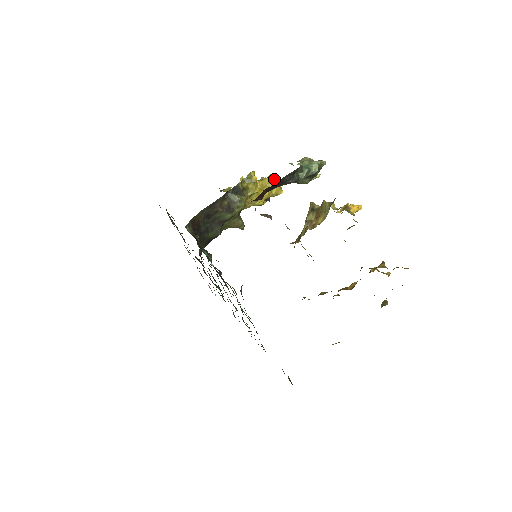
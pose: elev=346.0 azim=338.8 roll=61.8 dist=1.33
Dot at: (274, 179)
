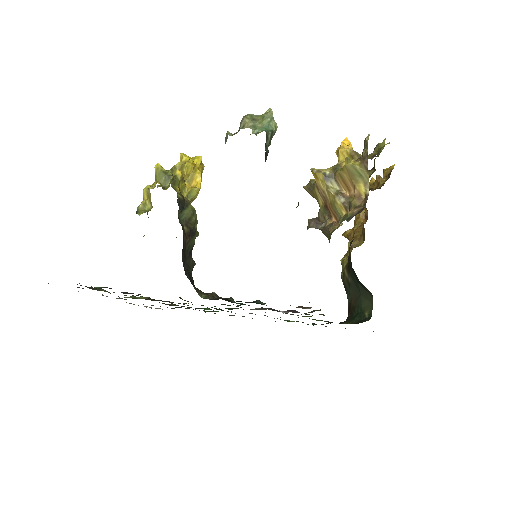
Dot at: (189, 157)
